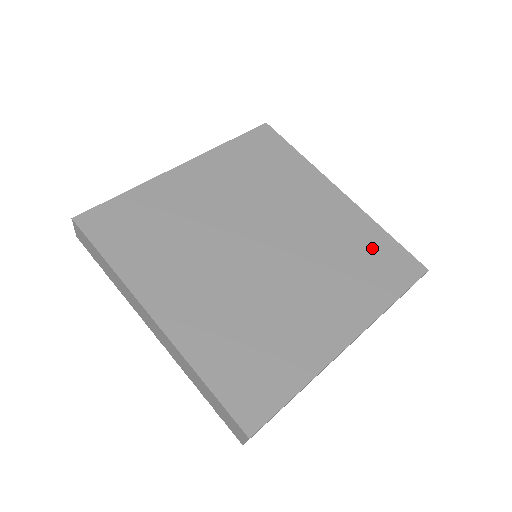
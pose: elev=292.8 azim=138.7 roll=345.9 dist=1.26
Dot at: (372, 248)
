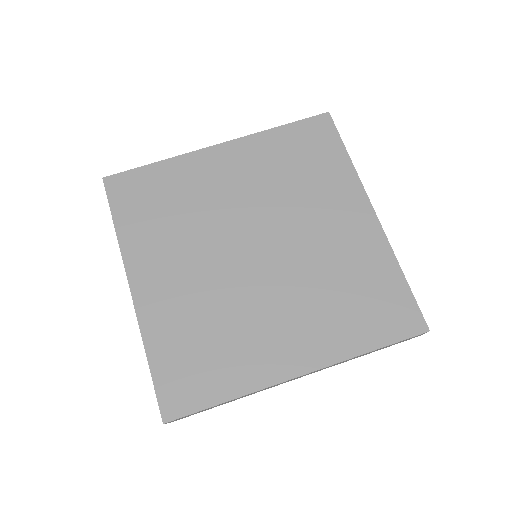
Dot at: (375, 286)
